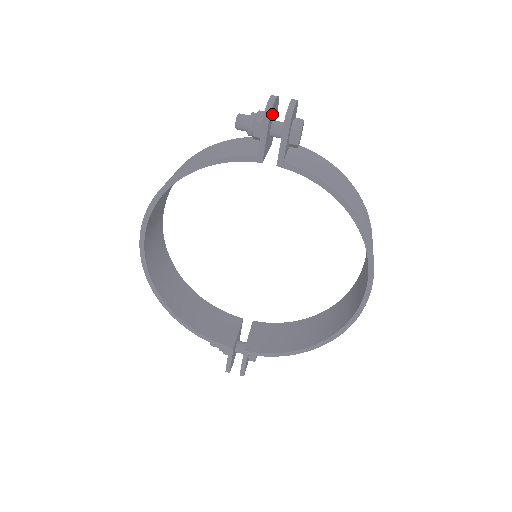
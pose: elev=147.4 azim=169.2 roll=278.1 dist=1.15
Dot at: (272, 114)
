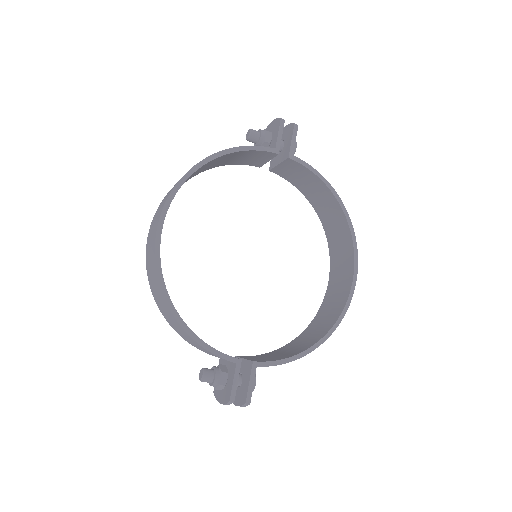
Dot at: occluded
